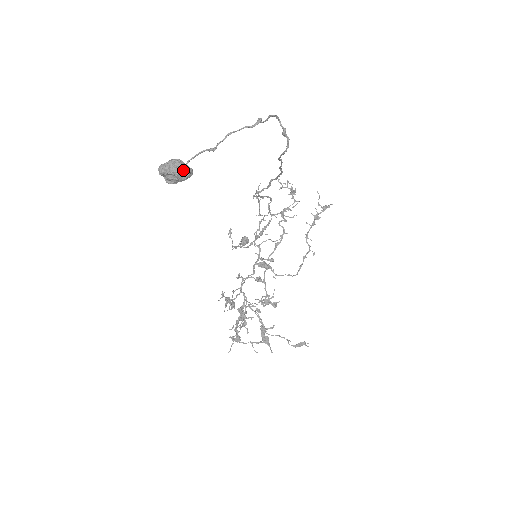
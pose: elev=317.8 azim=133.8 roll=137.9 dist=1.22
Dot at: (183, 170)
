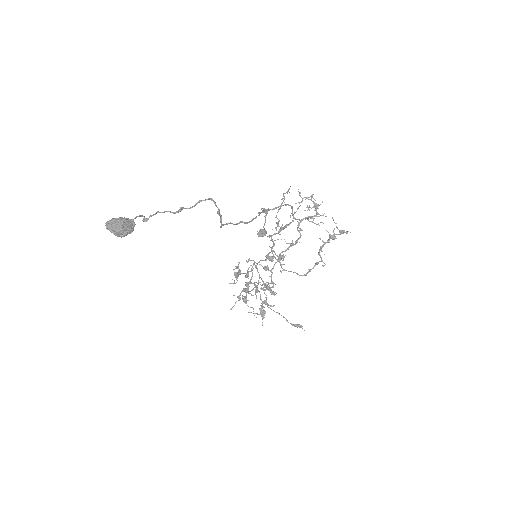
Dot at: (118, 233)
